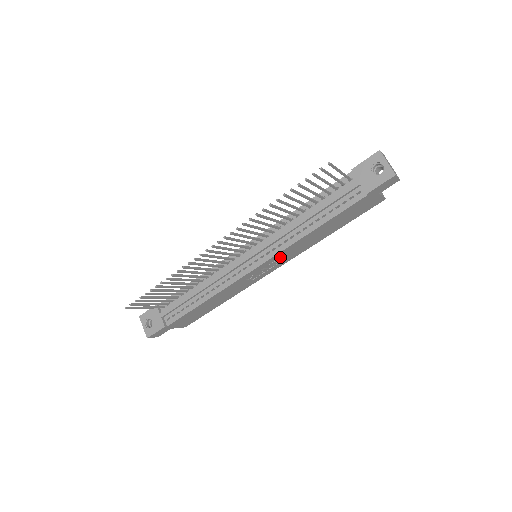
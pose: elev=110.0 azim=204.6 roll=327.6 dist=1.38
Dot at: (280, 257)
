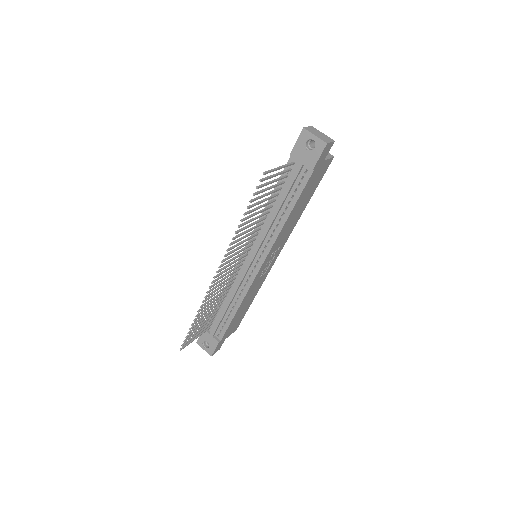
Dot at: (275, 248)
